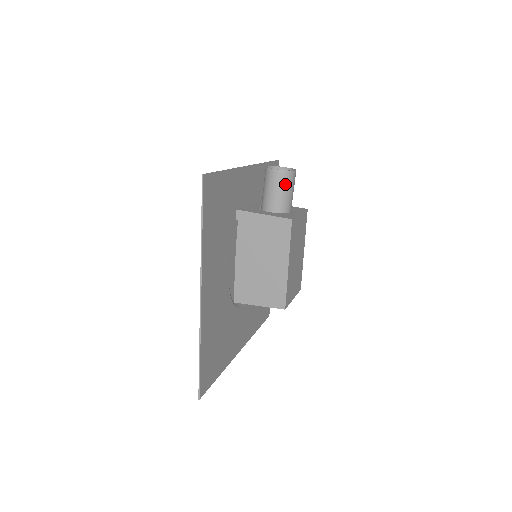
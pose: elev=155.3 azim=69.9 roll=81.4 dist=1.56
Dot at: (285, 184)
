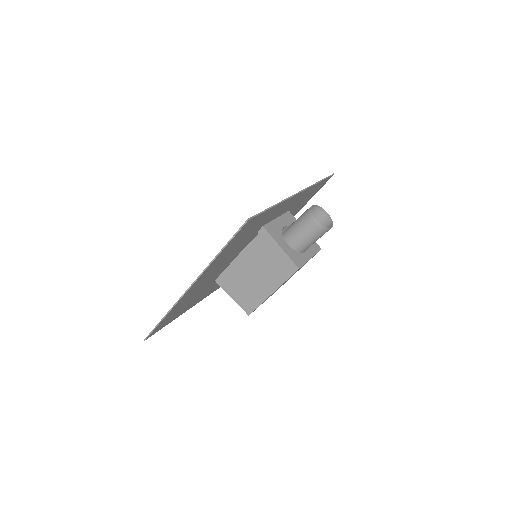
Dot at: (315, 234)
